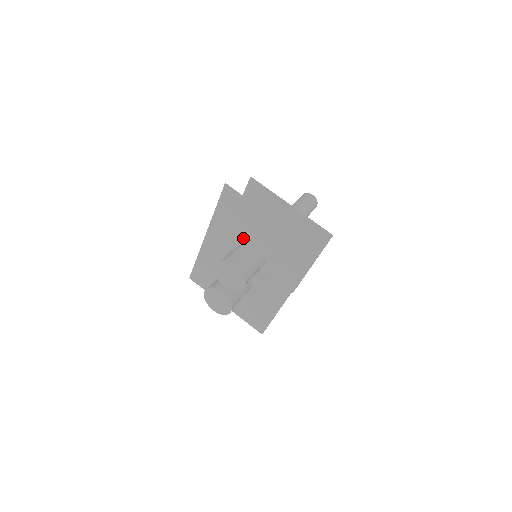
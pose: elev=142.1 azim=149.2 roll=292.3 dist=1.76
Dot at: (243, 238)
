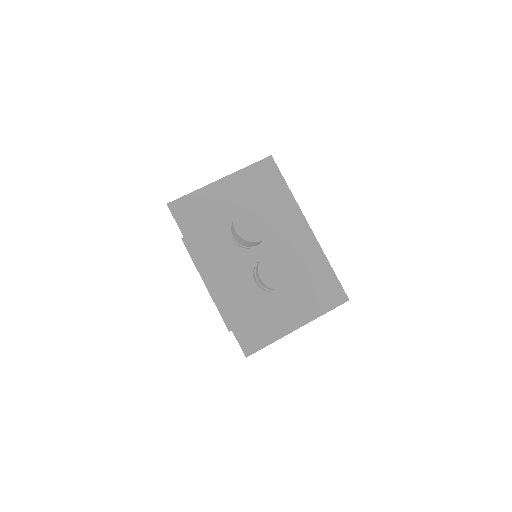
Dot at: (227, 229)
